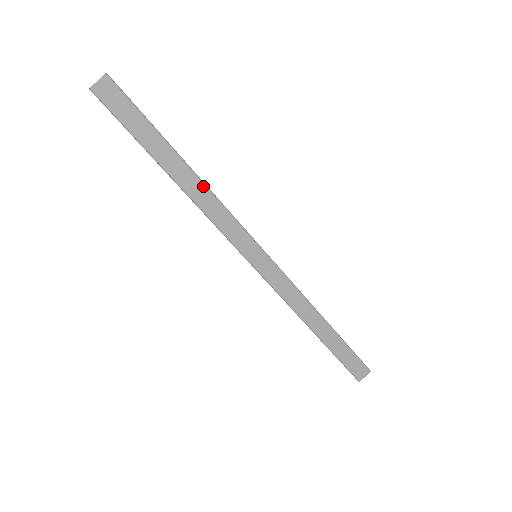
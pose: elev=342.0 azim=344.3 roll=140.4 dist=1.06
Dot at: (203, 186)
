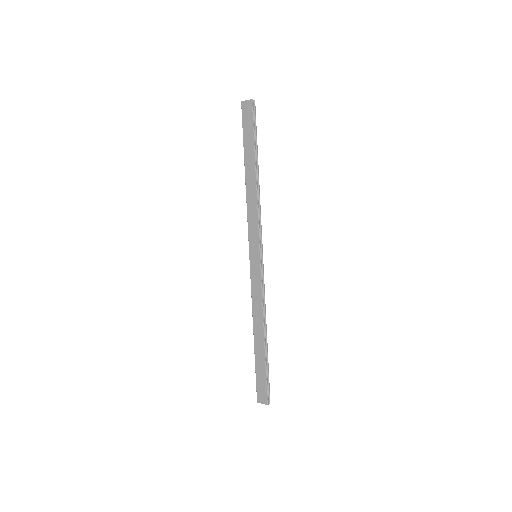
Dot at: (255, 191)
